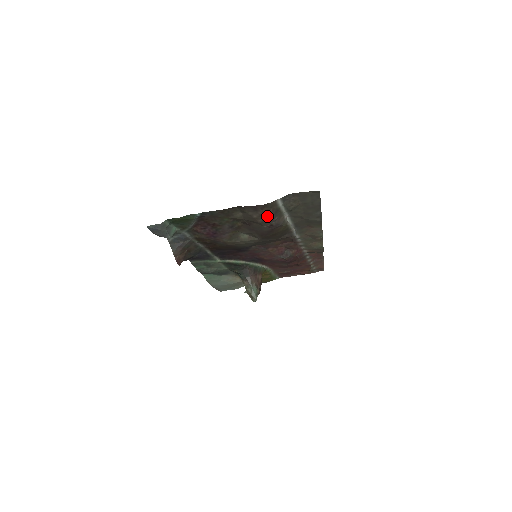
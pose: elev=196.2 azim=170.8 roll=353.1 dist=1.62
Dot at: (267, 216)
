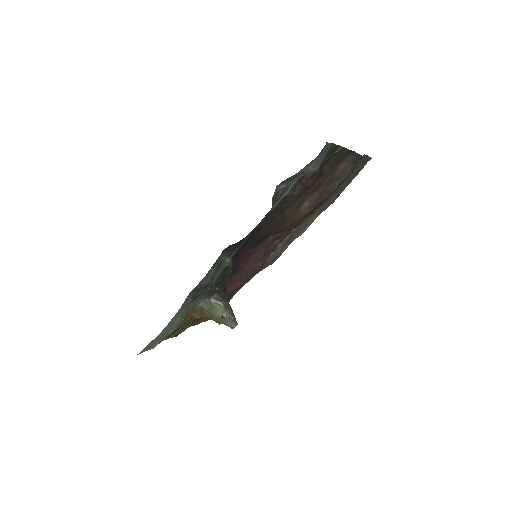
Dot at: occluded
